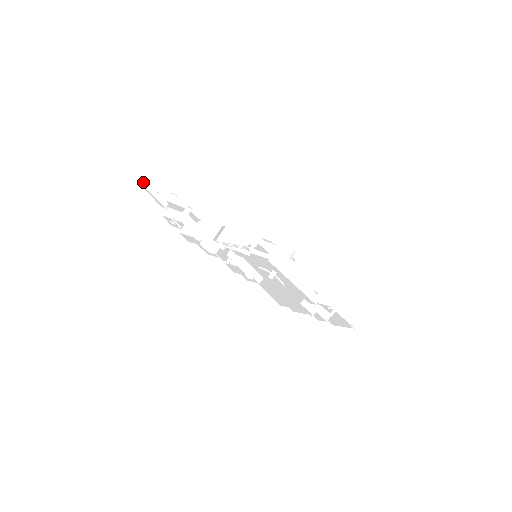
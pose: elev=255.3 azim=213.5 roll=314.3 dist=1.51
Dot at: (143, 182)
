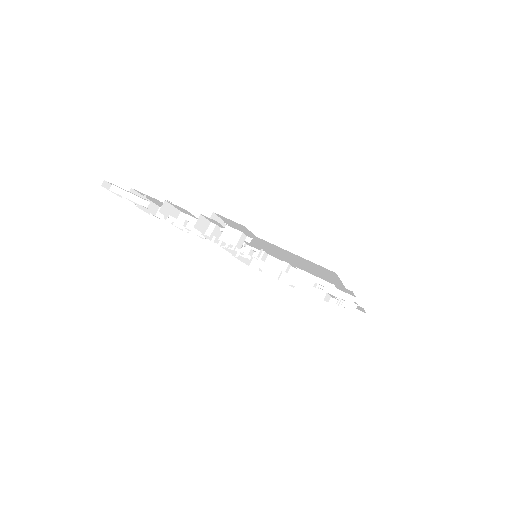
Dot at: (103, 181)
